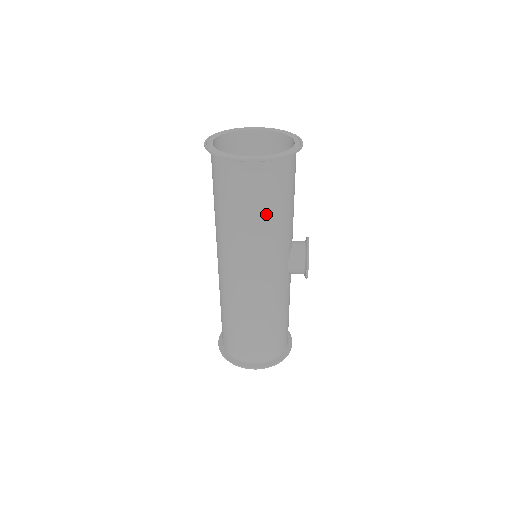
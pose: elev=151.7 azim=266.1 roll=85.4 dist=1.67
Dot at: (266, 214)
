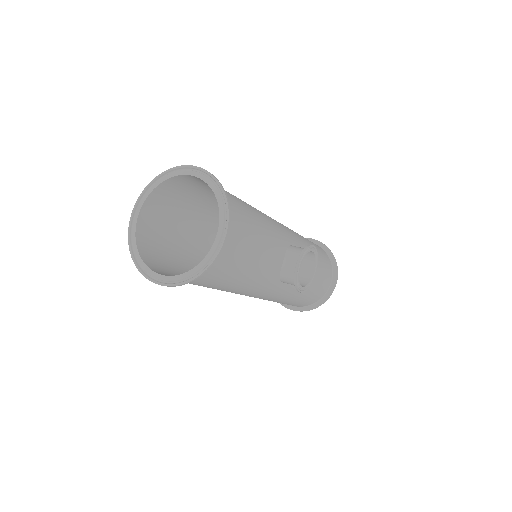
Dot at: (217, 287)
